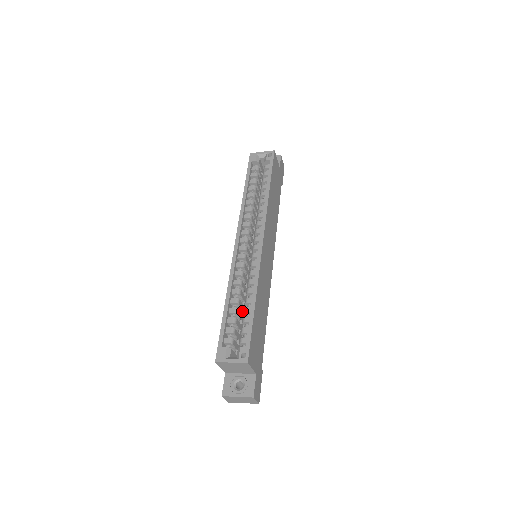
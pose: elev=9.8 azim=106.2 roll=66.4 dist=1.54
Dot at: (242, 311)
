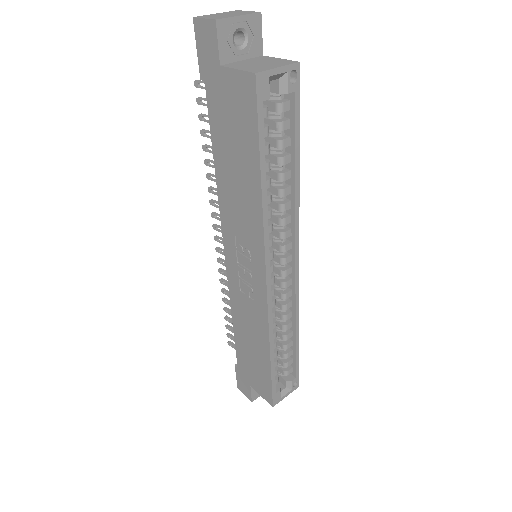
Dot at: occluded
